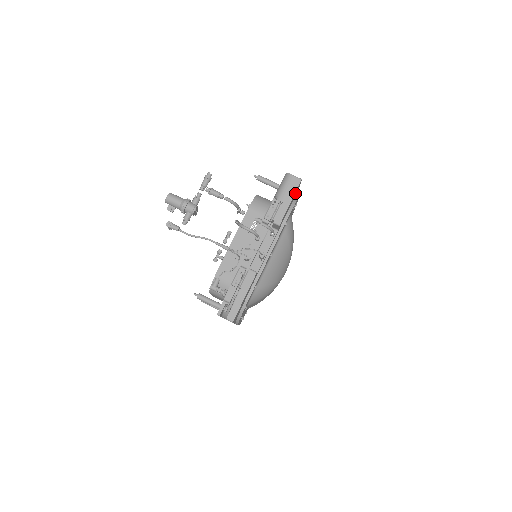
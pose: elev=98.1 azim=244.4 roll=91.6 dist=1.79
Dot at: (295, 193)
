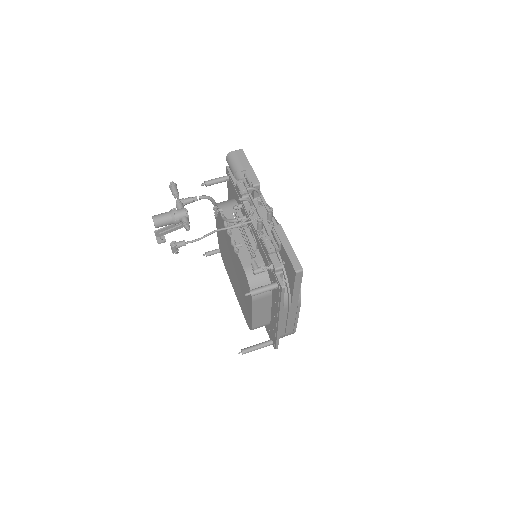
Dot at: occluded
